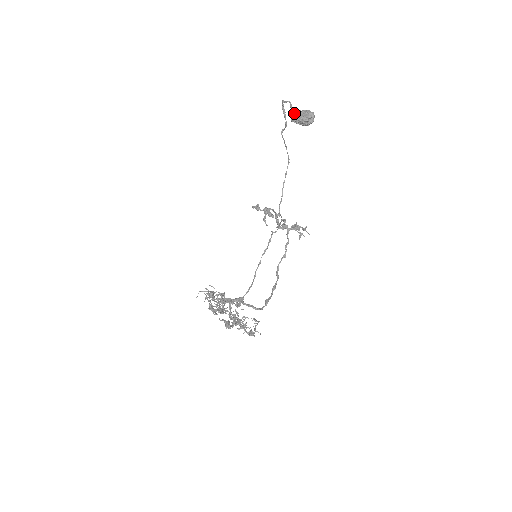
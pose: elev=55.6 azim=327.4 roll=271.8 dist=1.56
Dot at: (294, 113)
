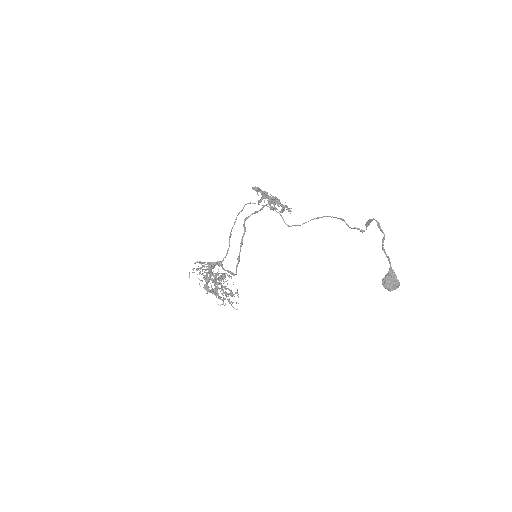
Dot at: (389, 283)
